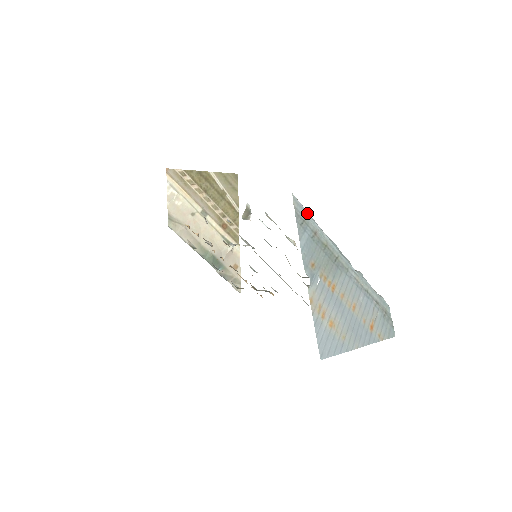
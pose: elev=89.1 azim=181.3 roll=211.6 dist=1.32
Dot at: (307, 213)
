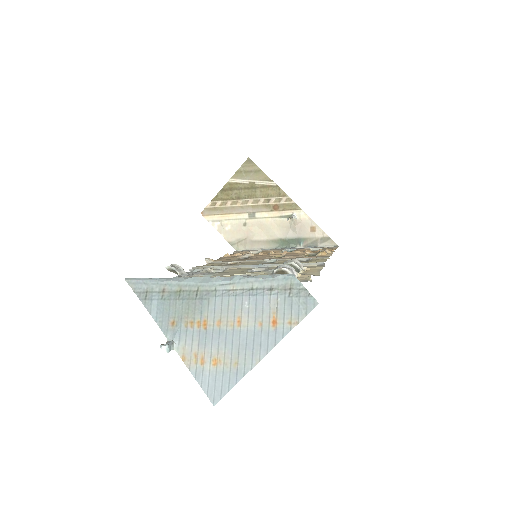
Dot at: (147, 282)
